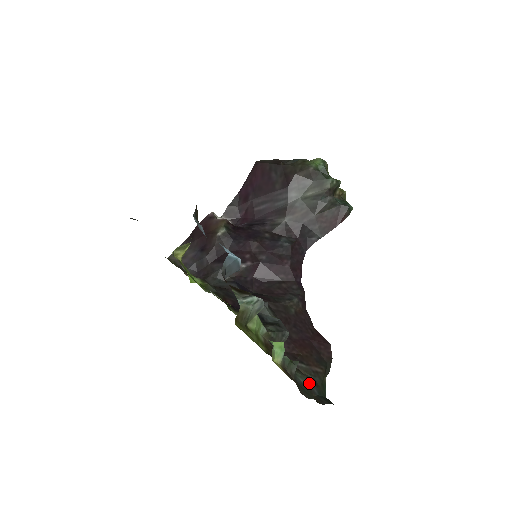
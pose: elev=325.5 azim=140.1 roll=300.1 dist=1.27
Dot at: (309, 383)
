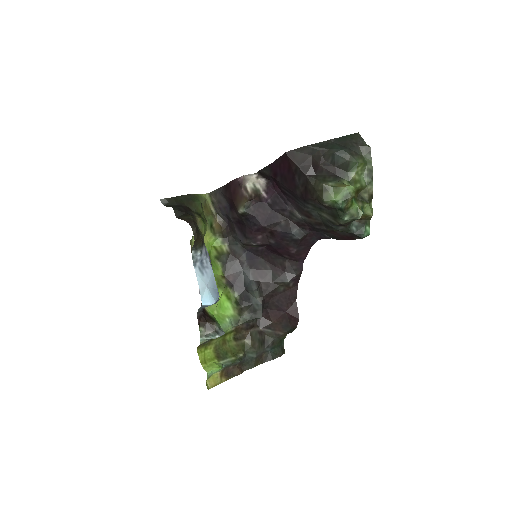
Dot at: (262, 349)
